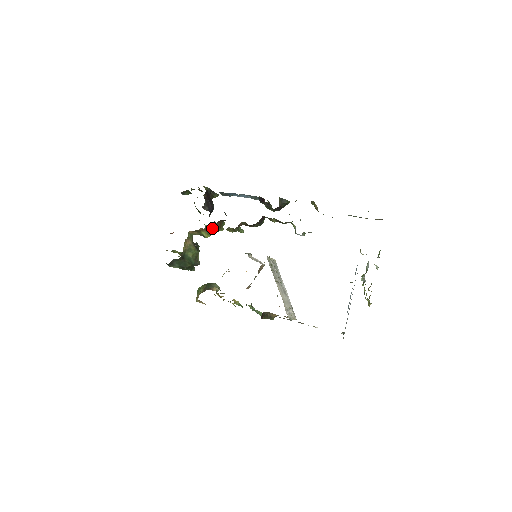
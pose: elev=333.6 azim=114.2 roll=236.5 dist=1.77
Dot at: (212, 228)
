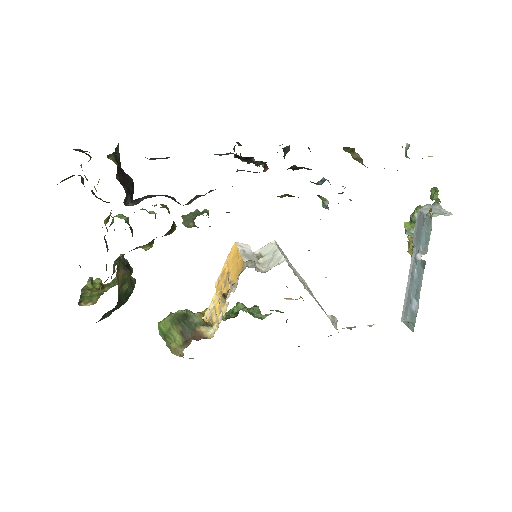
Dot at: occluded
